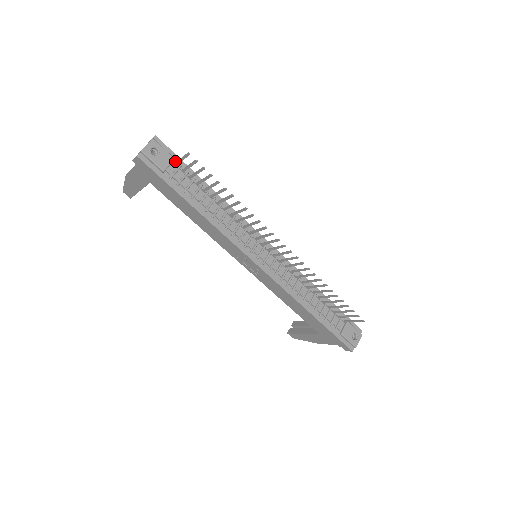
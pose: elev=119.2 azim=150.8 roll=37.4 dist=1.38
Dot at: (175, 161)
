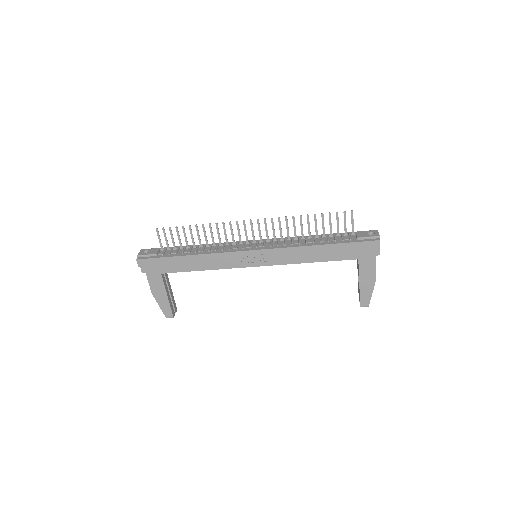
Dot at: (162, 250)
